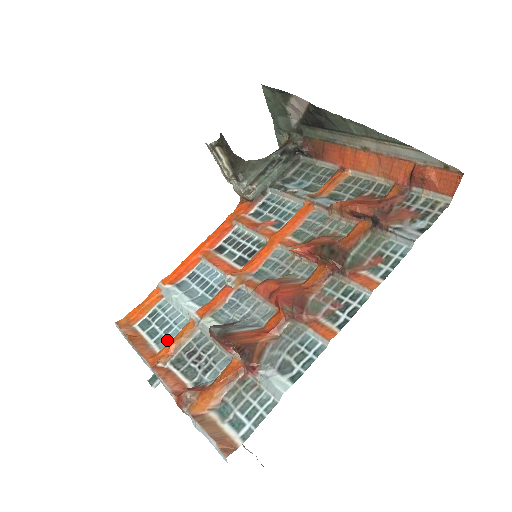
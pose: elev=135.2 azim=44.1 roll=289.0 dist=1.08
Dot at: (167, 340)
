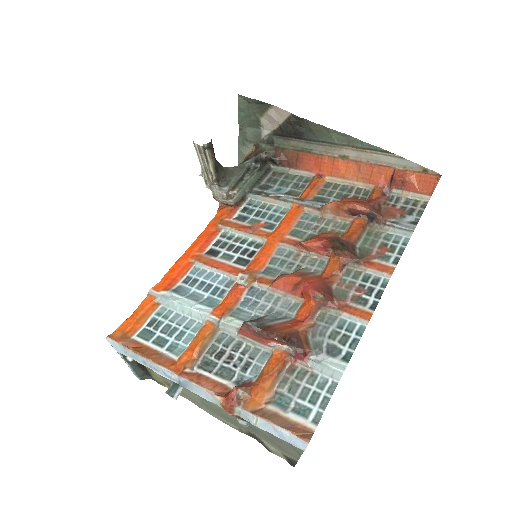
Dot at: (182, 346)
